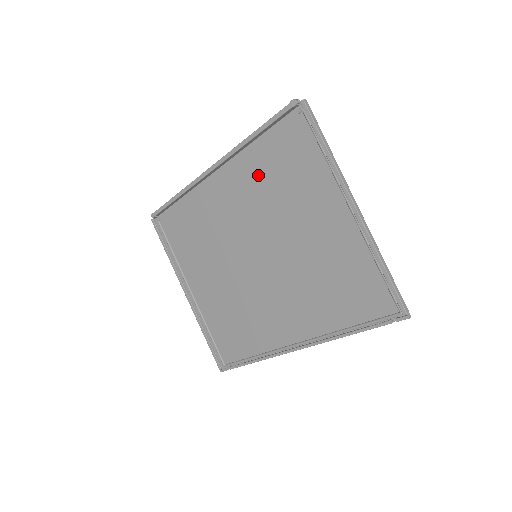
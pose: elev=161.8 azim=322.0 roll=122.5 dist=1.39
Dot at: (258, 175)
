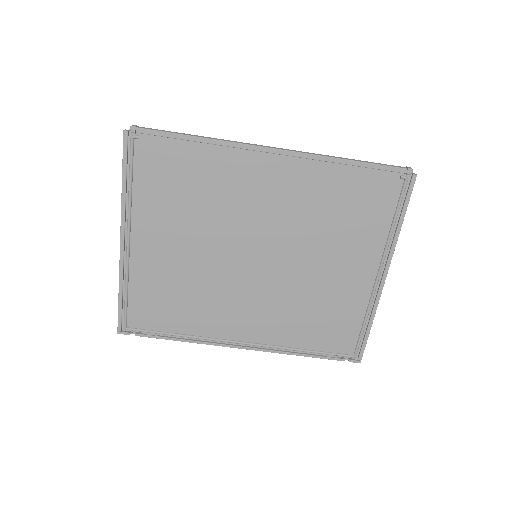
Dot at: (319, 193)
